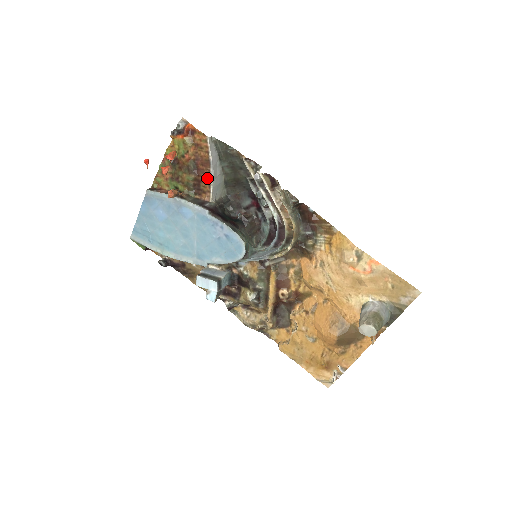
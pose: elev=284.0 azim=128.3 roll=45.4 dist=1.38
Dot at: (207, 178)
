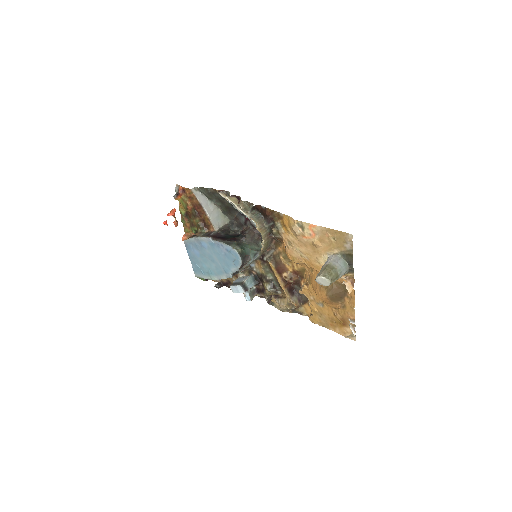
Dot at: (205, 216)
